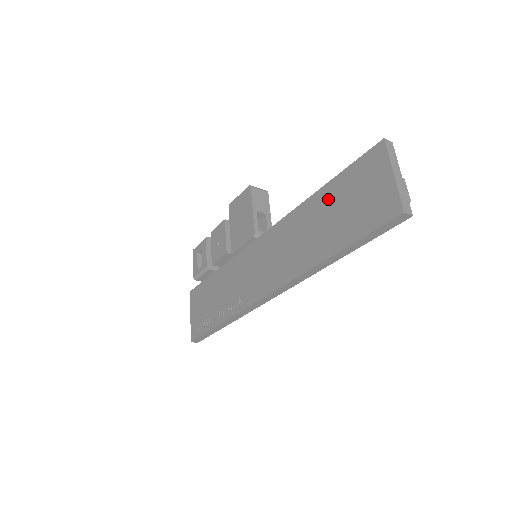
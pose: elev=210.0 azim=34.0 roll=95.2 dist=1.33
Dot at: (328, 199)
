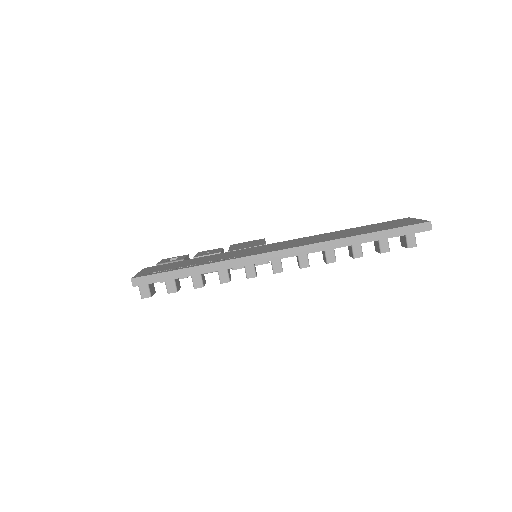
Dot at: (358, 228)
